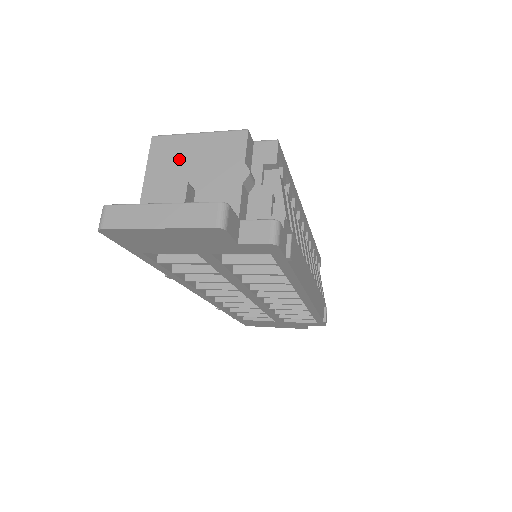
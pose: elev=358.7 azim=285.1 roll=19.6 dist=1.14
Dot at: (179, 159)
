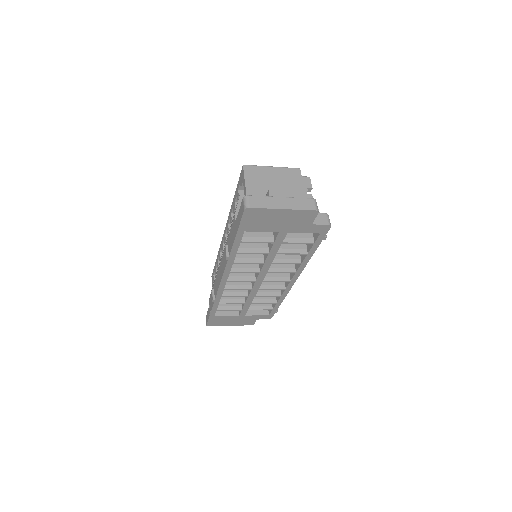
Dot at: (265, 179)
